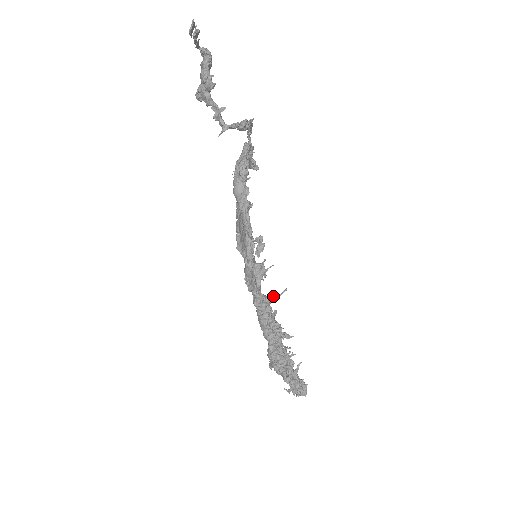
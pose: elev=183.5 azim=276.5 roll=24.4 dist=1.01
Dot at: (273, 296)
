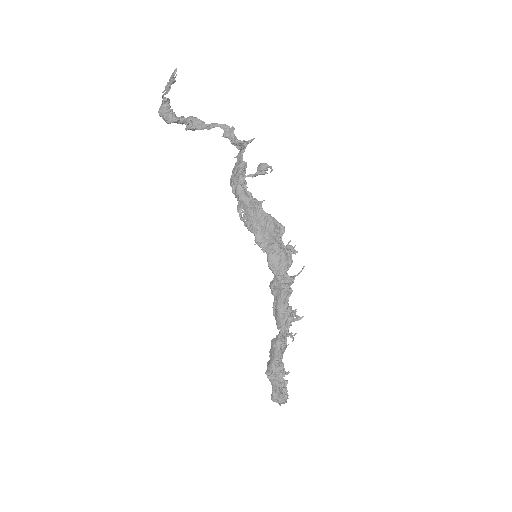
Dot at: (295, 275)
